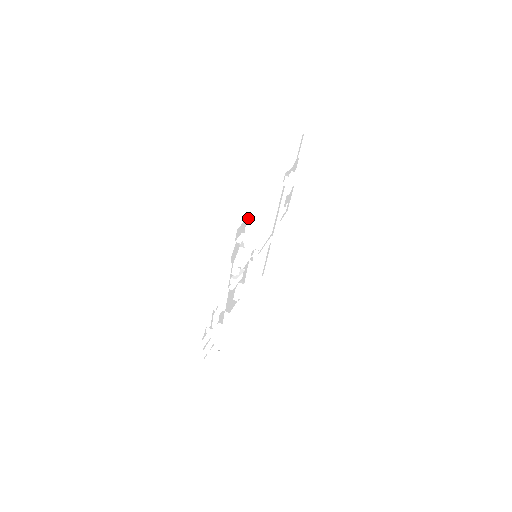
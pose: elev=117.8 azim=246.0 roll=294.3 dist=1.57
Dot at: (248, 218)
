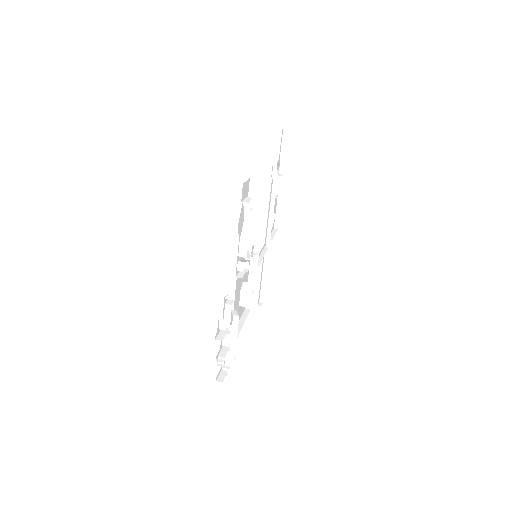
Dot at: (251, 179)
